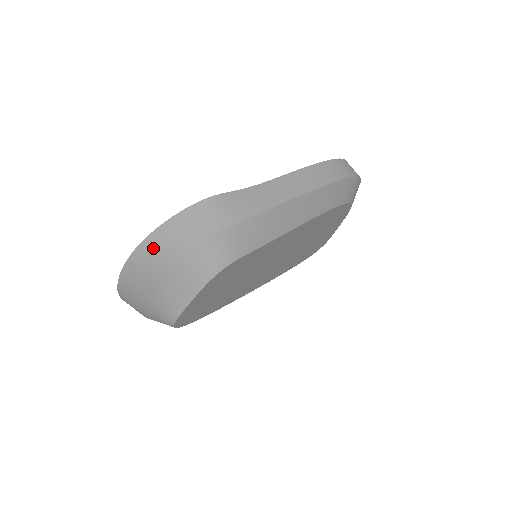
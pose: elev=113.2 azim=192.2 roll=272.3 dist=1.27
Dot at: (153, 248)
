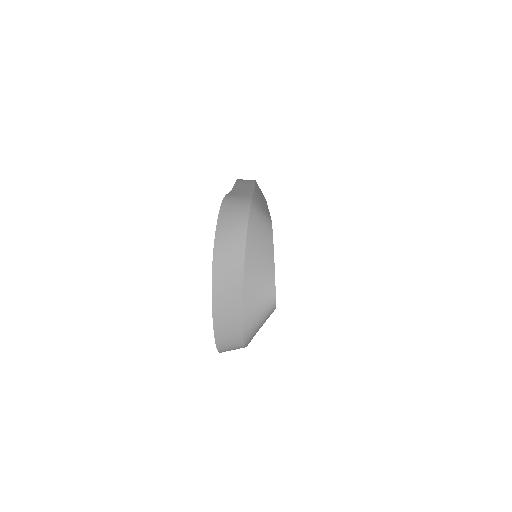
Dot at: (226, 244)
